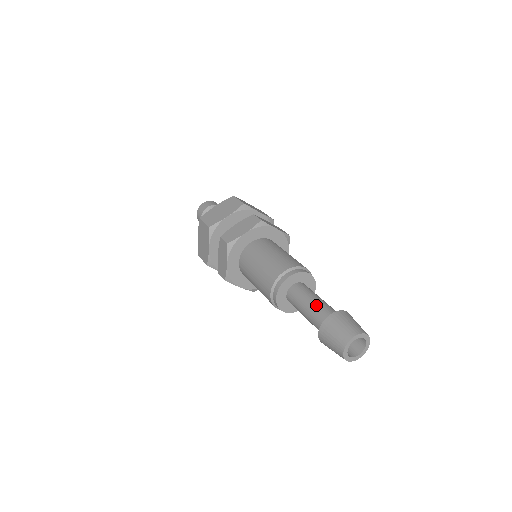
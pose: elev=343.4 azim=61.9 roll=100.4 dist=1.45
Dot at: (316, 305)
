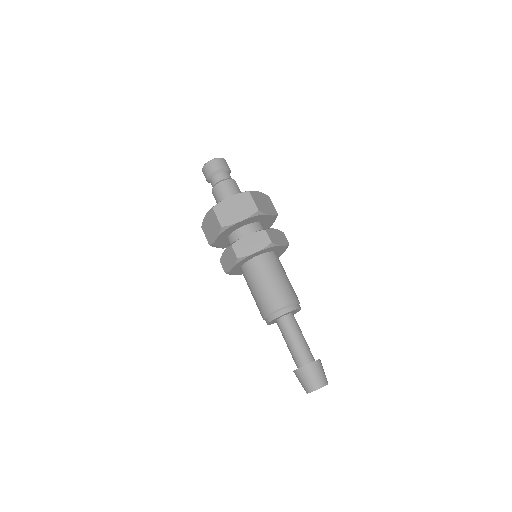
Dot at: (306, 343)
